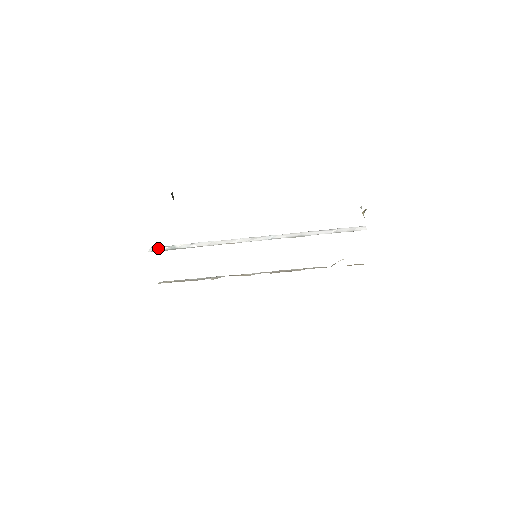
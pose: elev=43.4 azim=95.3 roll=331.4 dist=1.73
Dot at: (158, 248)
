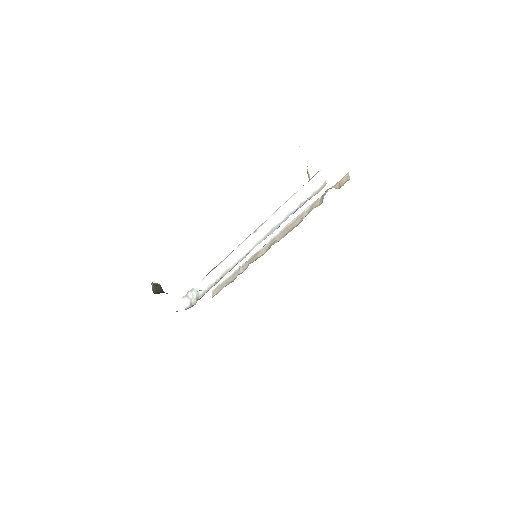
Dot at: (187, 298)
